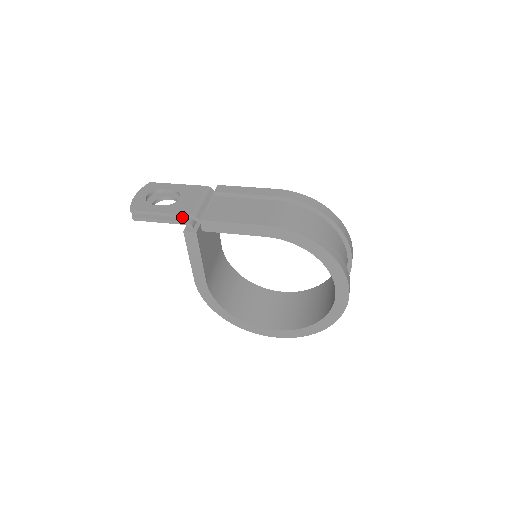
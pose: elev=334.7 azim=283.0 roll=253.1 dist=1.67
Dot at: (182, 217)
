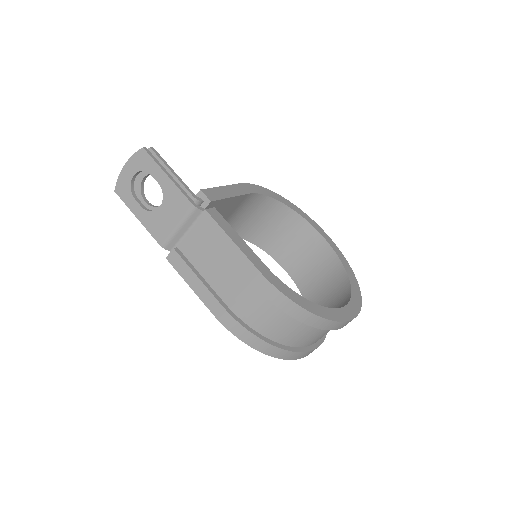
Dot at: (156, 236)
